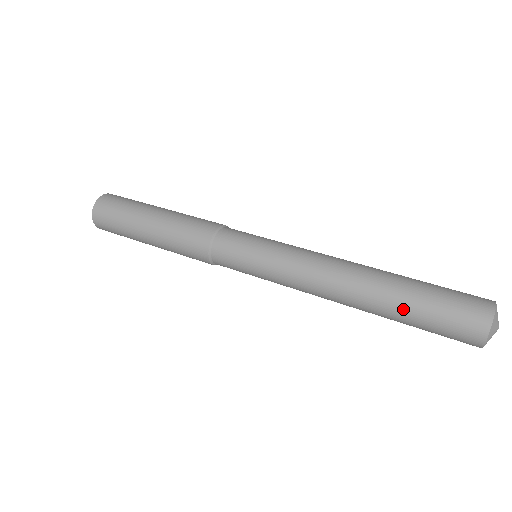
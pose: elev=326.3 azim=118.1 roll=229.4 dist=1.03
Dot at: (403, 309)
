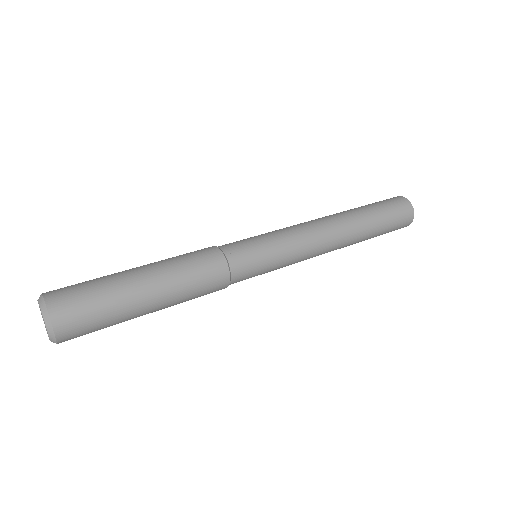
Dot at: (375, 222)
